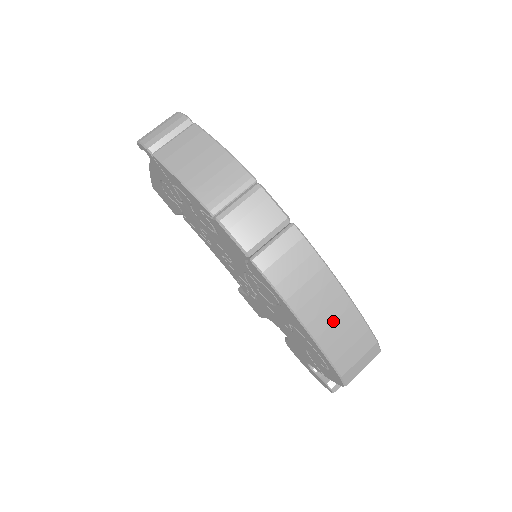
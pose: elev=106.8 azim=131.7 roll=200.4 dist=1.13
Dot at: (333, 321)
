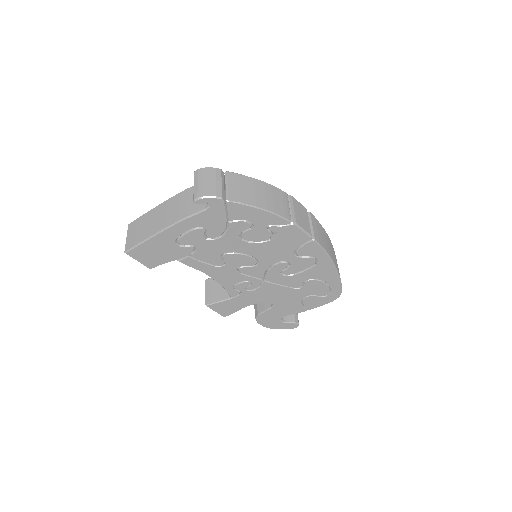
Dot at: (335, 259)
